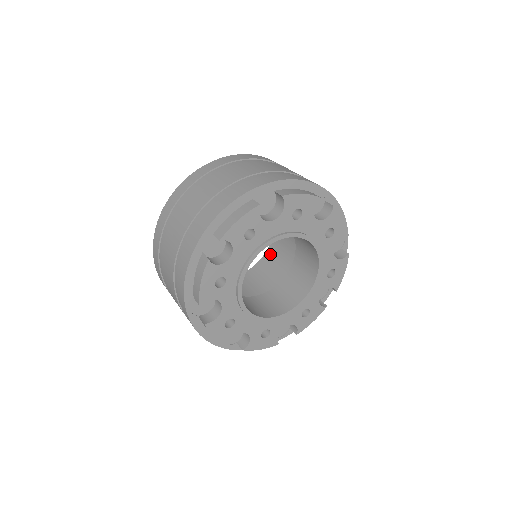
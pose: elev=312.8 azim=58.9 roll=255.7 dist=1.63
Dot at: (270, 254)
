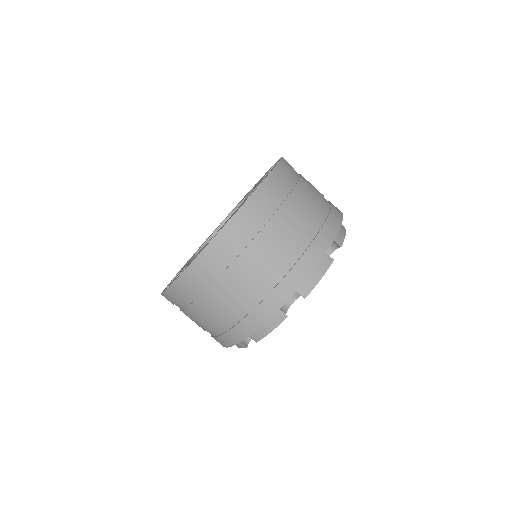
Dot at: occluded
